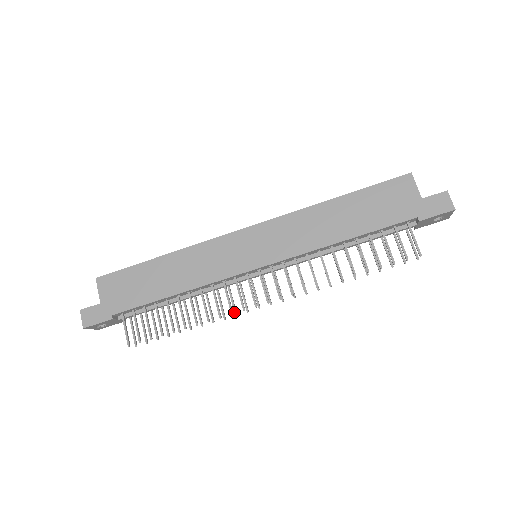
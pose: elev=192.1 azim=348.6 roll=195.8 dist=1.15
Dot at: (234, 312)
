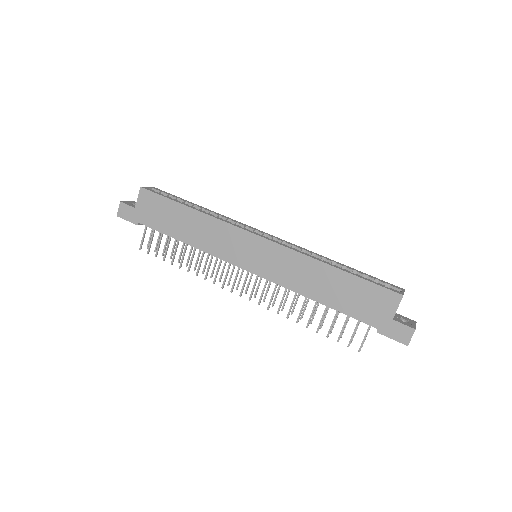
Dot at: (219, 278)
